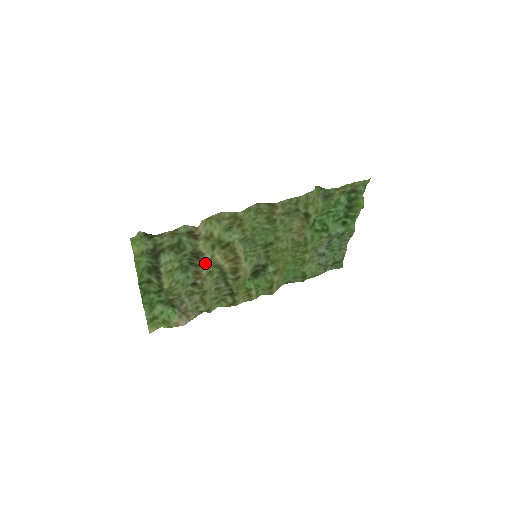
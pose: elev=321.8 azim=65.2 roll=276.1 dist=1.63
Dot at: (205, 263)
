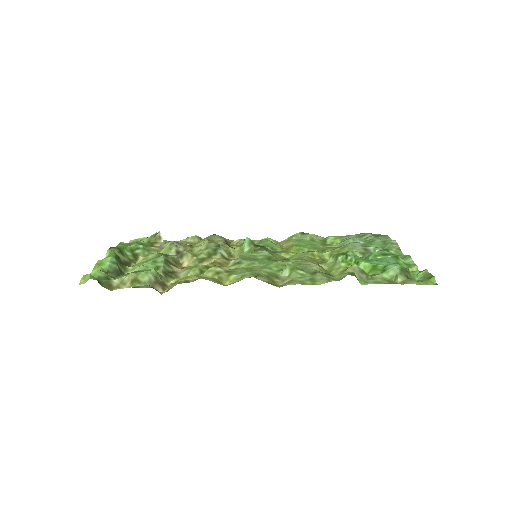
Dot at: (183, 269)
